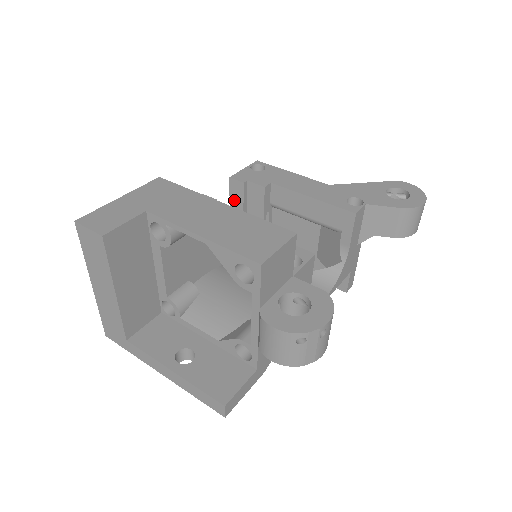
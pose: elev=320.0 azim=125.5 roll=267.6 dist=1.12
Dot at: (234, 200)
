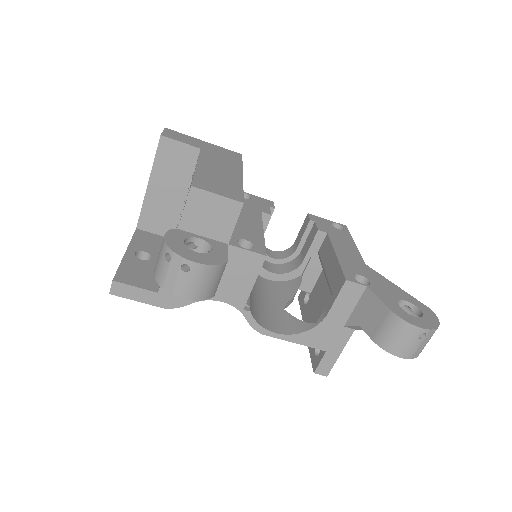
Dot at: (300, 234)
